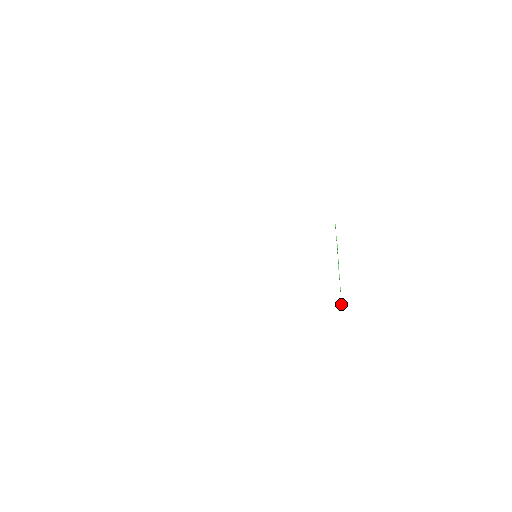
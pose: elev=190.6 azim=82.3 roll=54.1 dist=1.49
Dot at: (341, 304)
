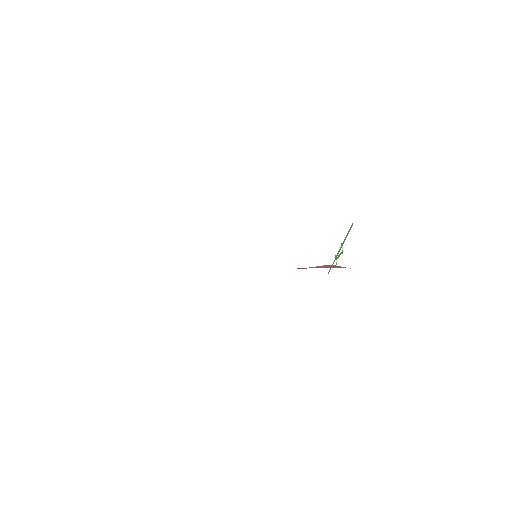
Dot at: (328, 273)
